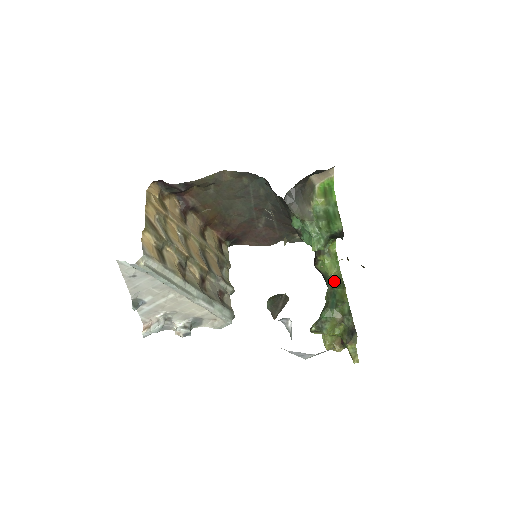
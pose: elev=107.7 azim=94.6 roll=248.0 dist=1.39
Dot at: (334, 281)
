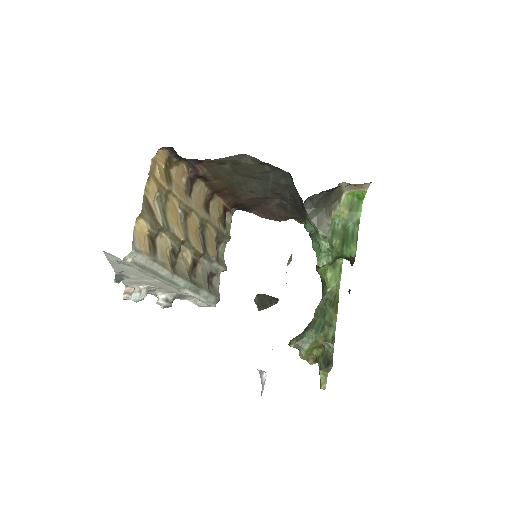
Dot at: (329, 296)
